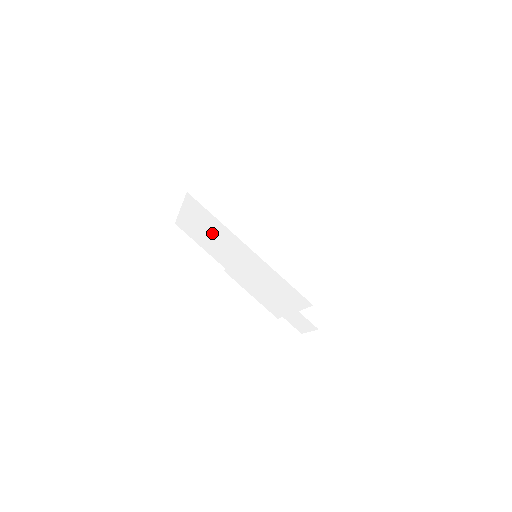
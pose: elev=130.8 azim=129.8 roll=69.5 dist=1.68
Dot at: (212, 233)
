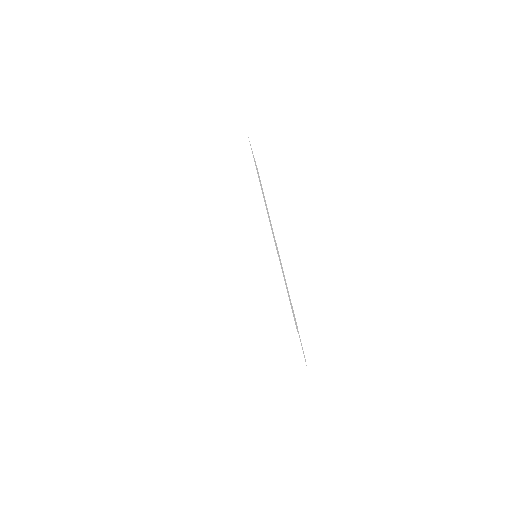
Dot at: occluded
